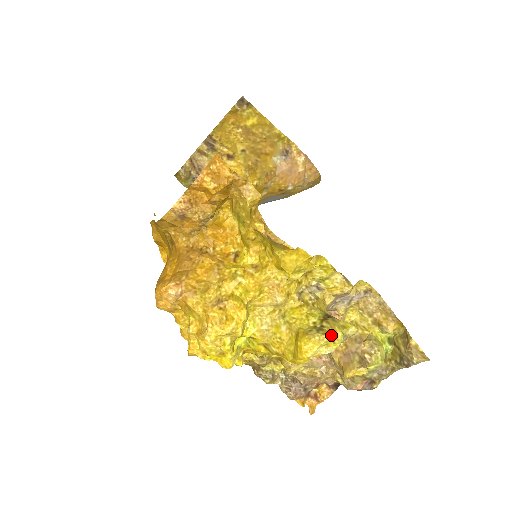
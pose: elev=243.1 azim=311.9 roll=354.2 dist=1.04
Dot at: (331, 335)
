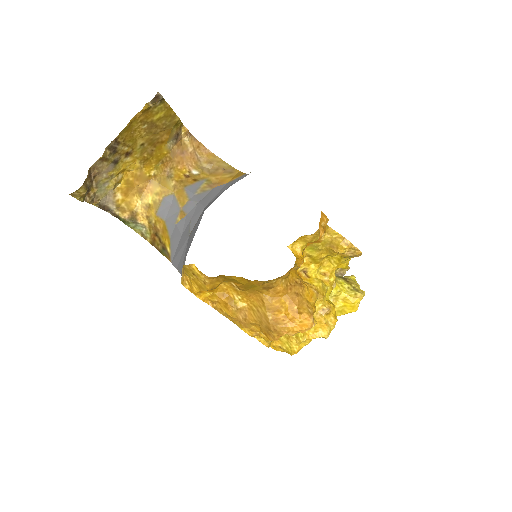
Dot at: (362, 290)
